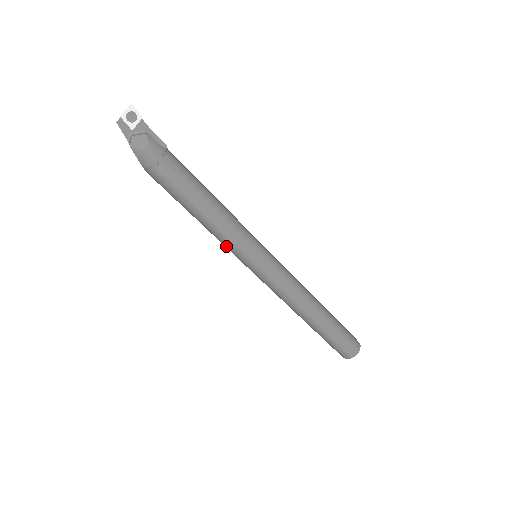
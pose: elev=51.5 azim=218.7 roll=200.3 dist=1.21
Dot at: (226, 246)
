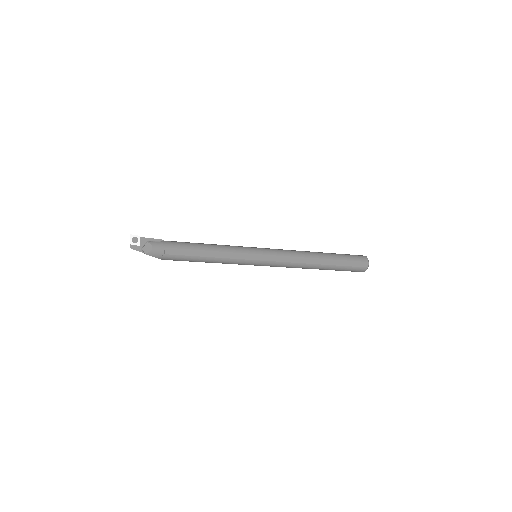
Dot at: occluded
